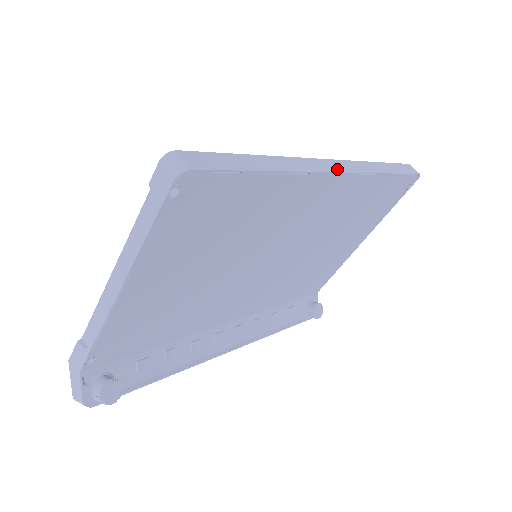
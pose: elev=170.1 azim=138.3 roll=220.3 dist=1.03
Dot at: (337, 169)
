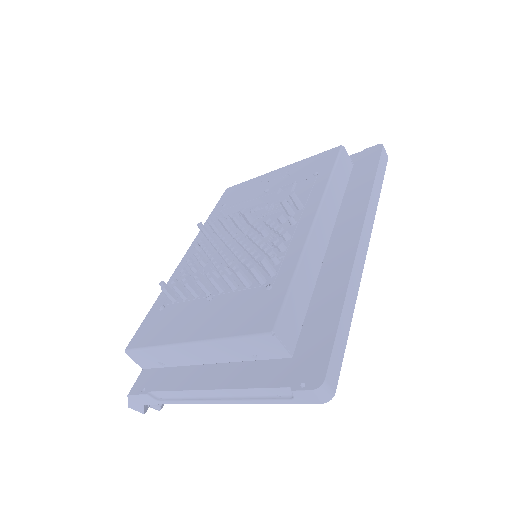
Dot at: (366, 245)
